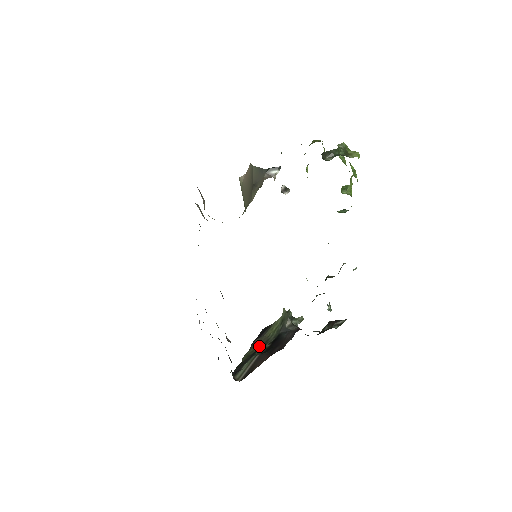
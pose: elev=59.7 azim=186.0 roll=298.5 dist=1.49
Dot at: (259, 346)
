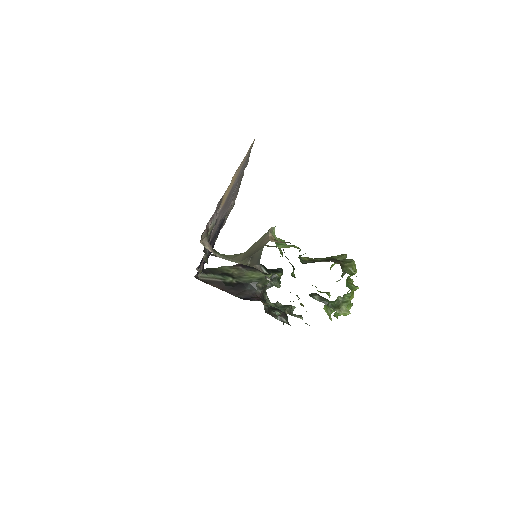
Dot at: (234, 273)
